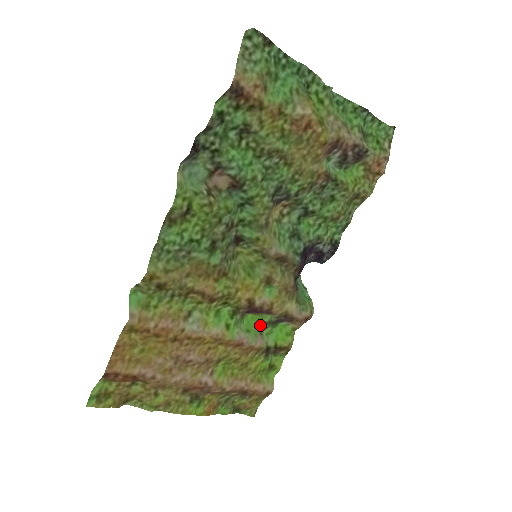
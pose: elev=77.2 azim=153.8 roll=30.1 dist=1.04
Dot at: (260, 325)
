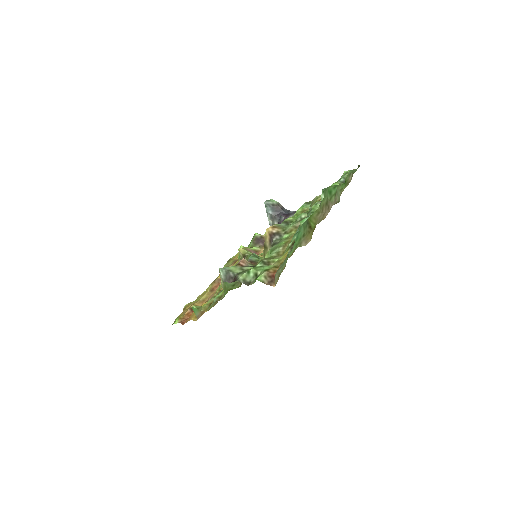
Dot at: occluded
